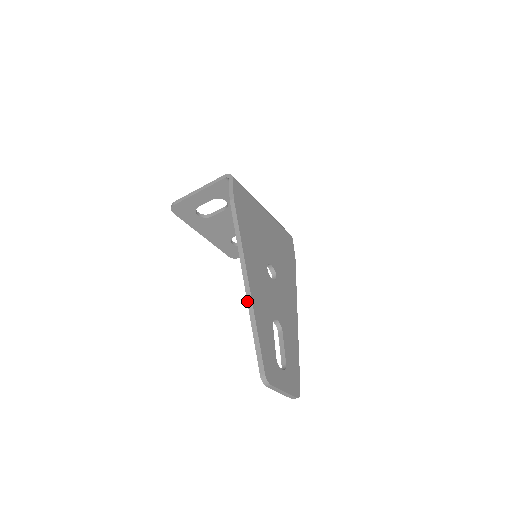
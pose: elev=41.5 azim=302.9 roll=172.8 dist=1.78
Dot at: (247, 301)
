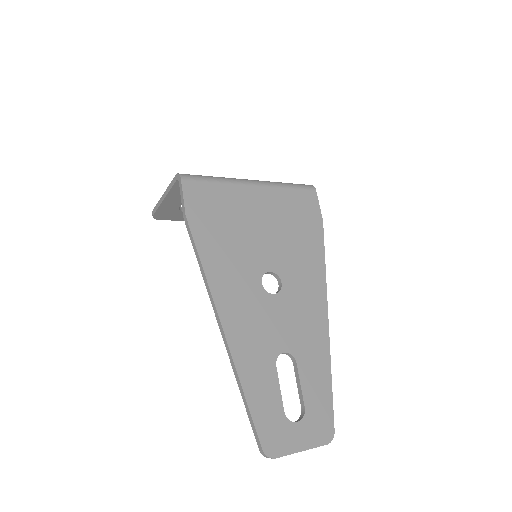
Dot at: occluded
